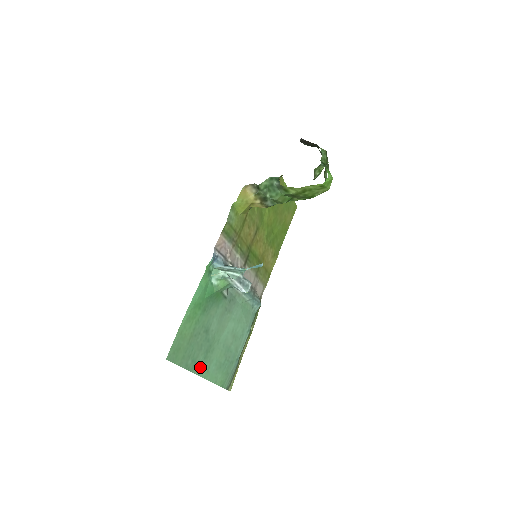
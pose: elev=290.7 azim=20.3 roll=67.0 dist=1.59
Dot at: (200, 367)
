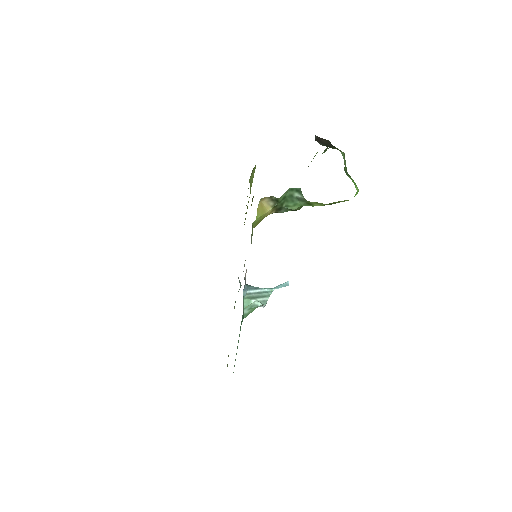
Dot at: occluded
